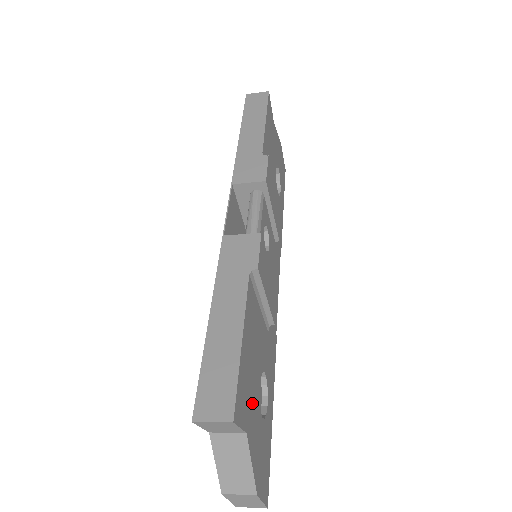
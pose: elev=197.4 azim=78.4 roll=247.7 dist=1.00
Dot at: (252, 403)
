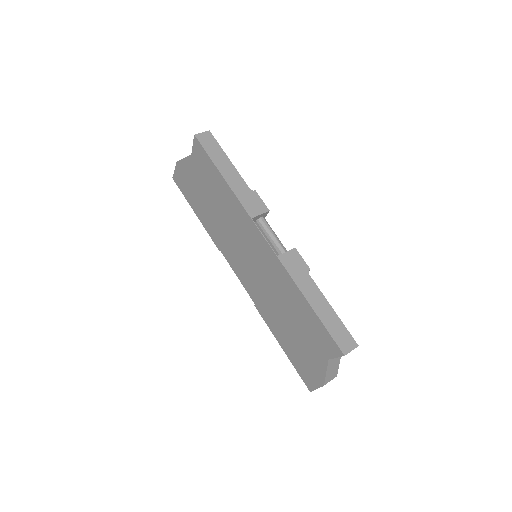
Dot at: occluded
